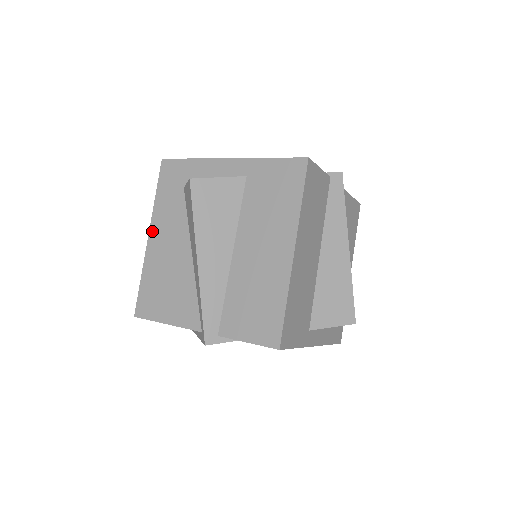
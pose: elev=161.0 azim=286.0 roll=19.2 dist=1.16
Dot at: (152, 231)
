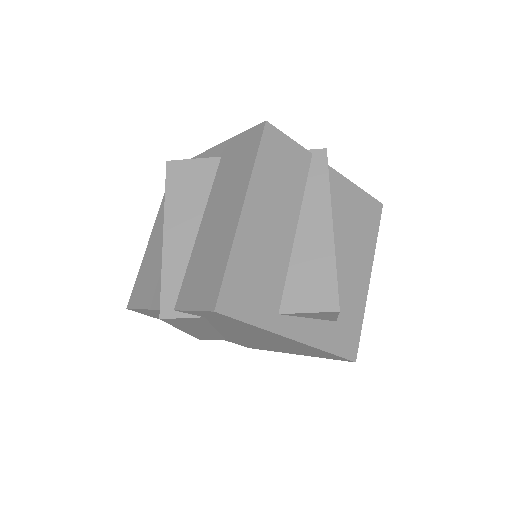
Dot at: (154, 229)
